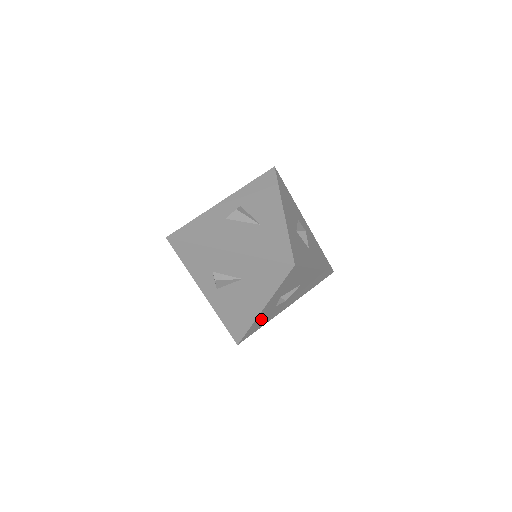
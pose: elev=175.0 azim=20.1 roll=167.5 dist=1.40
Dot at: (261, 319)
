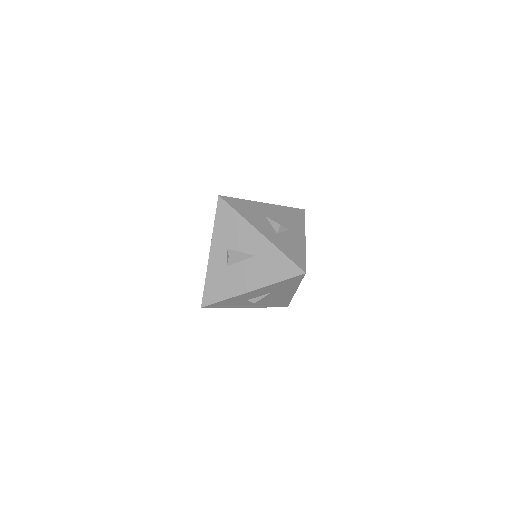
Dot at: occluded
